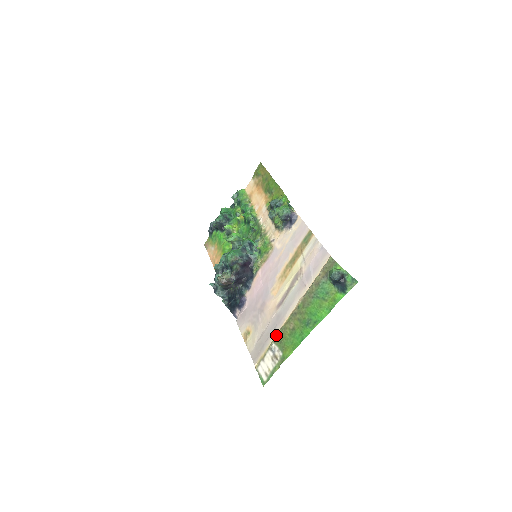
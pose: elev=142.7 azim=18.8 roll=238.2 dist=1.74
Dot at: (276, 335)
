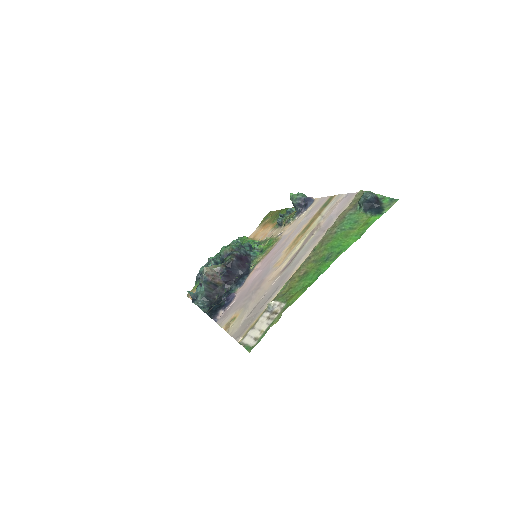
Dot at: (277, 293)
